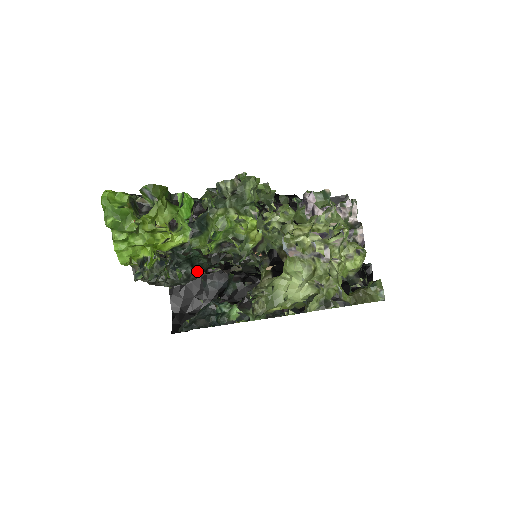
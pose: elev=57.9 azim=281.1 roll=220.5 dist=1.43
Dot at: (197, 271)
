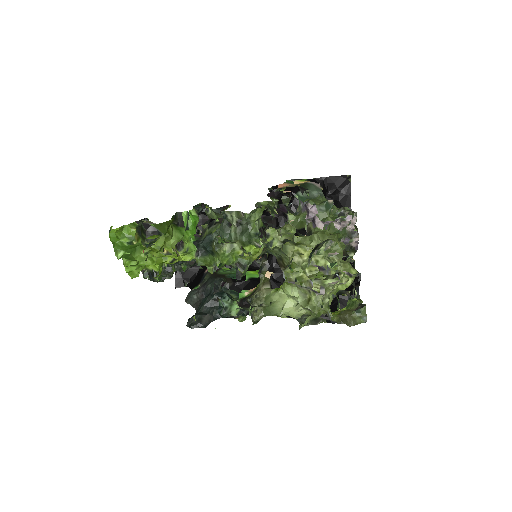
Dot at: occluded
